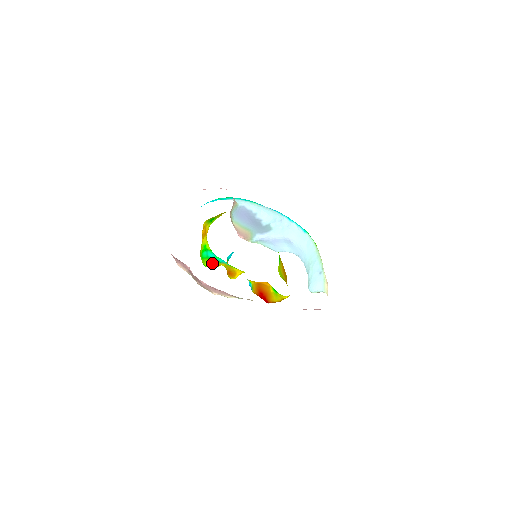
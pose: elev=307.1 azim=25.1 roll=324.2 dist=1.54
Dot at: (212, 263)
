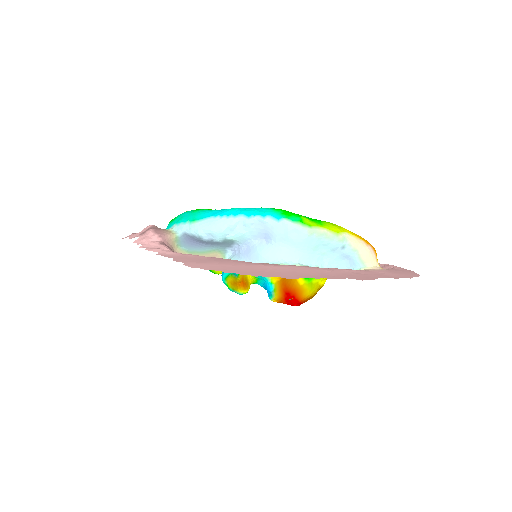
Dot at: occluded
